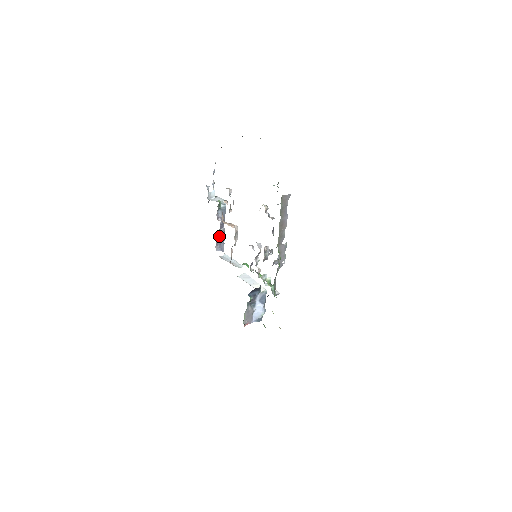
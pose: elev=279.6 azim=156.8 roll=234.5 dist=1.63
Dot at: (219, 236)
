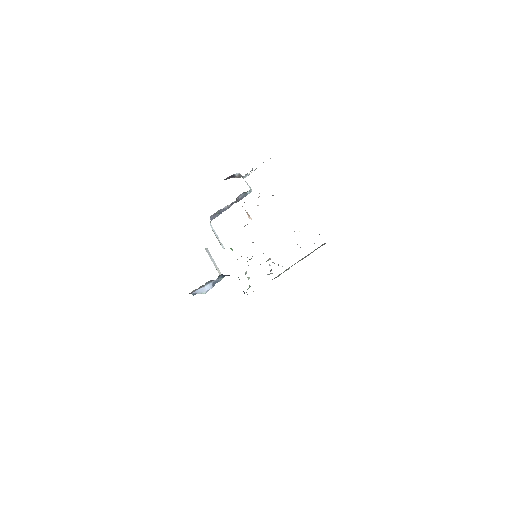
Dot at: (223, 209)
